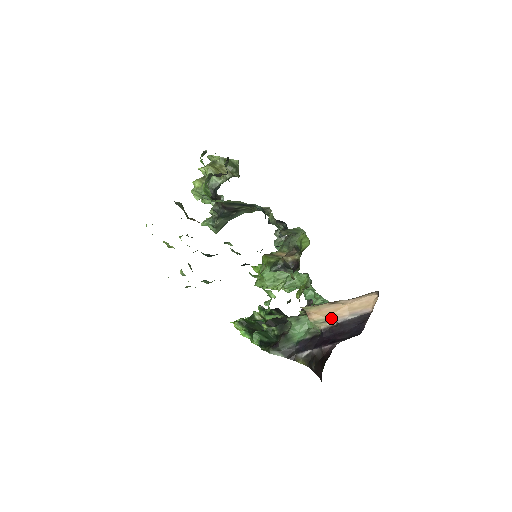
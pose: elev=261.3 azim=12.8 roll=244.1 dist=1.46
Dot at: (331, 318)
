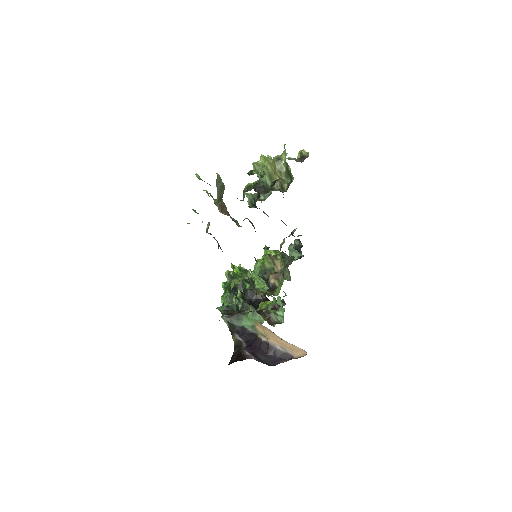
Dot at: (268, 338)
